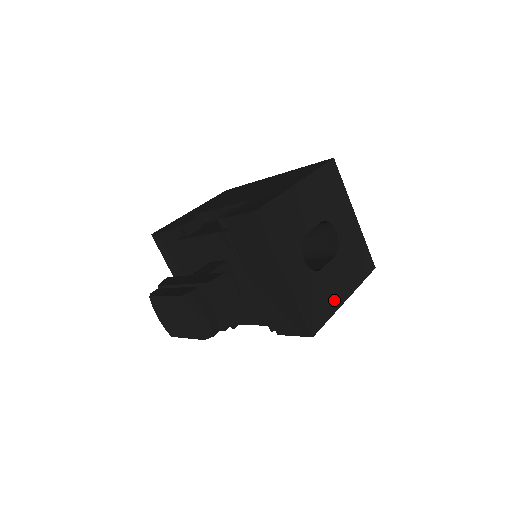
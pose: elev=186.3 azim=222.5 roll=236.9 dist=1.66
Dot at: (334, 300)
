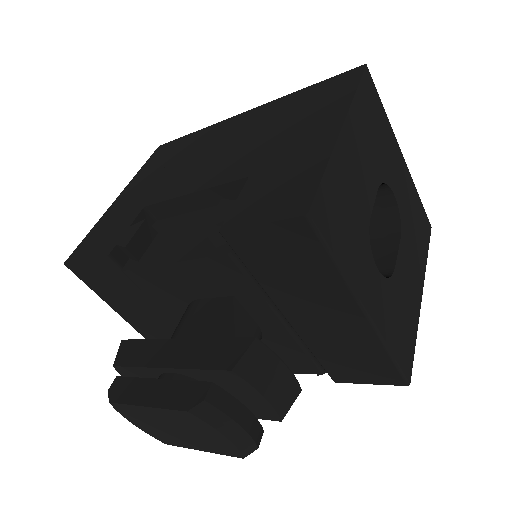
Dot at: (413, 307)
